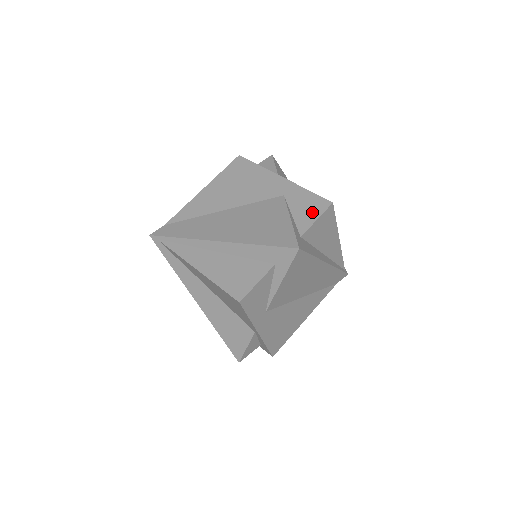
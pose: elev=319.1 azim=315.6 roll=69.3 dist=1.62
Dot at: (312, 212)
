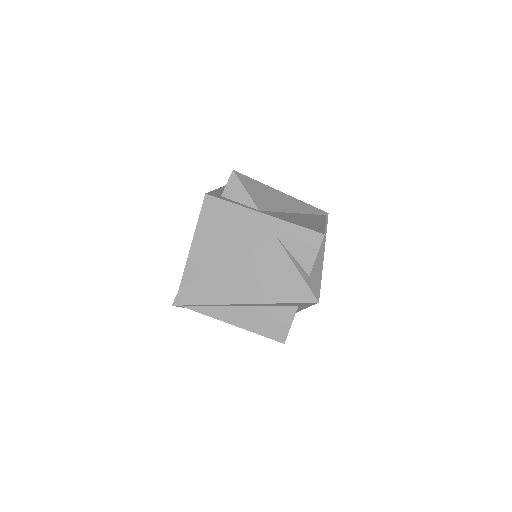
Dot at: (309, 249)
